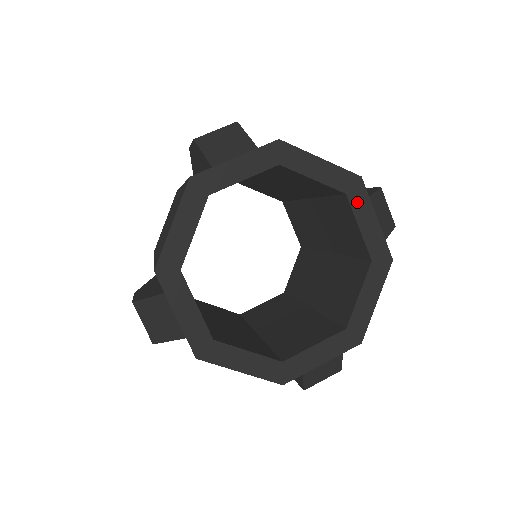
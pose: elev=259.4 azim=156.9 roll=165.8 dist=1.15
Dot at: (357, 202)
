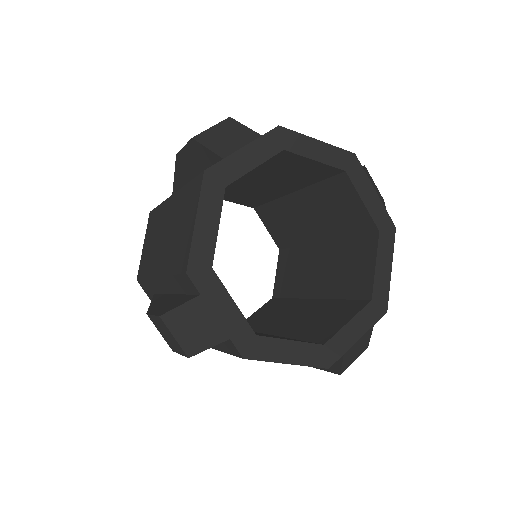
Dot at: (356, 178)
